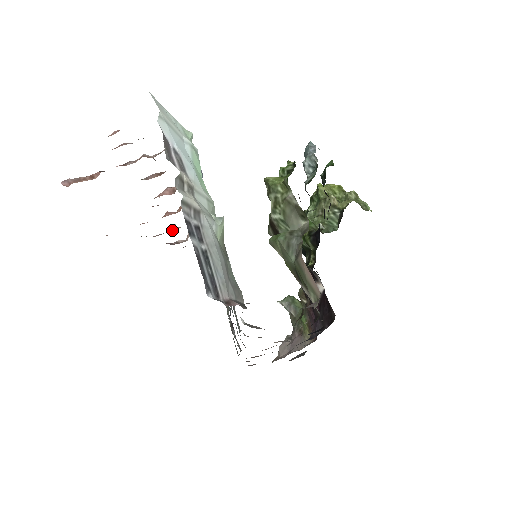
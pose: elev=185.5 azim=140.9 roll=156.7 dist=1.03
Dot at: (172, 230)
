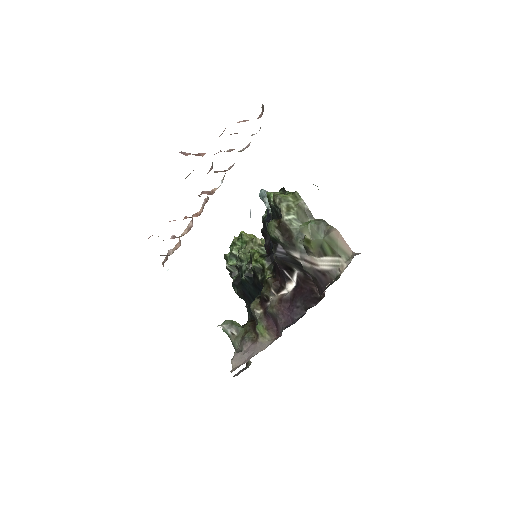
Dot at: (175, 237)
